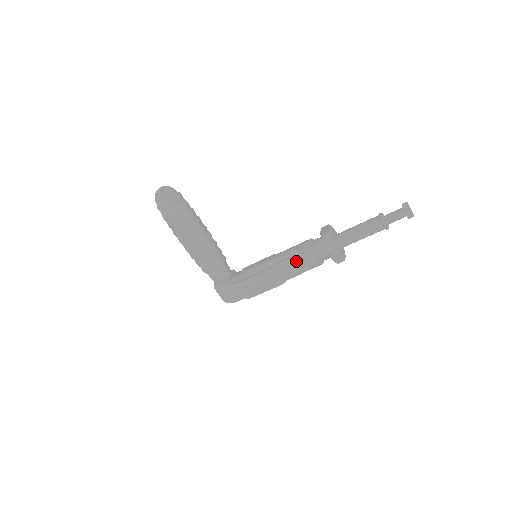
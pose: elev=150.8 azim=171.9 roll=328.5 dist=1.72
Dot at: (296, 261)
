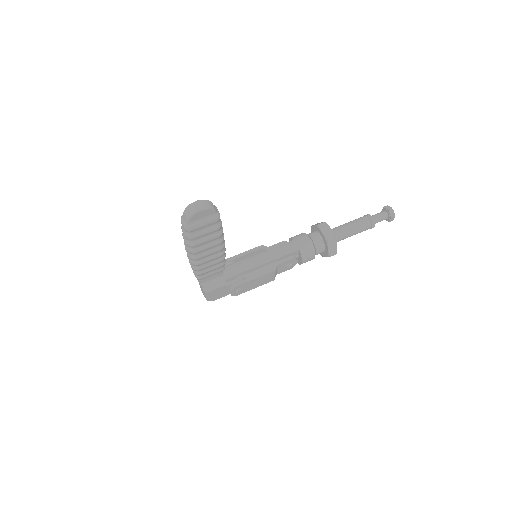
Dot at: (295, 260)
